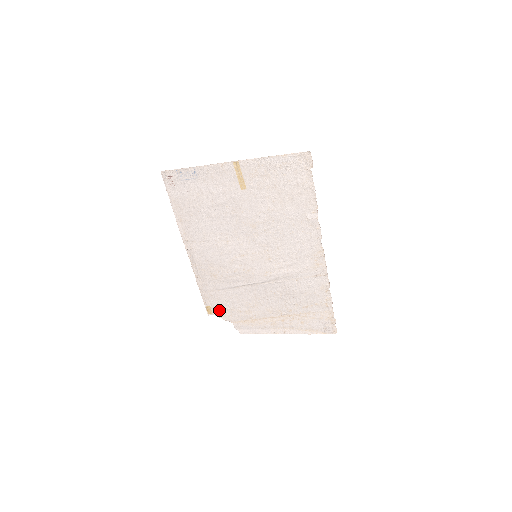
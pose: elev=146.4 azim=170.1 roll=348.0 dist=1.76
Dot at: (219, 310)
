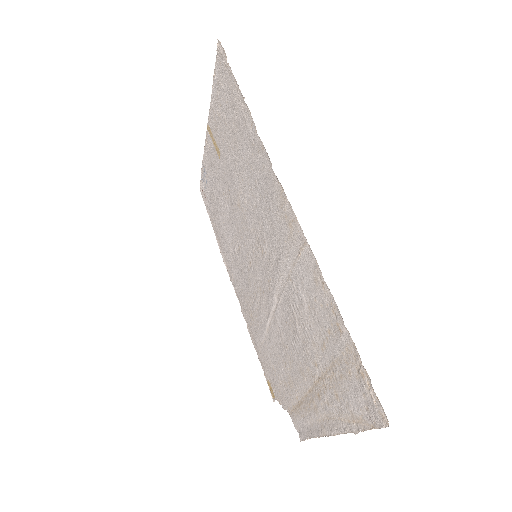
Dot at: (275, 387)
